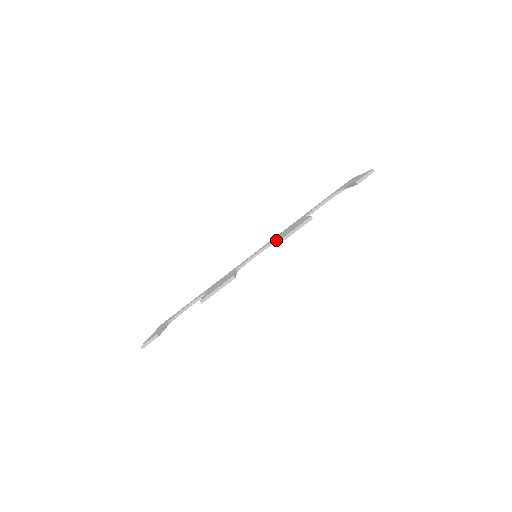
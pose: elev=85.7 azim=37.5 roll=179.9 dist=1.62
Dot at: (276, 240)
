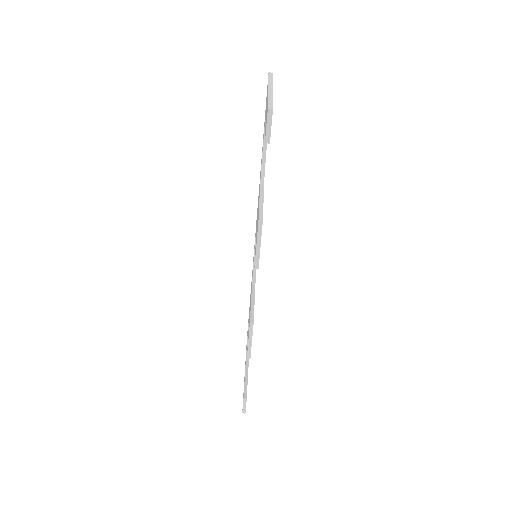
Dot at: (255, 247)
